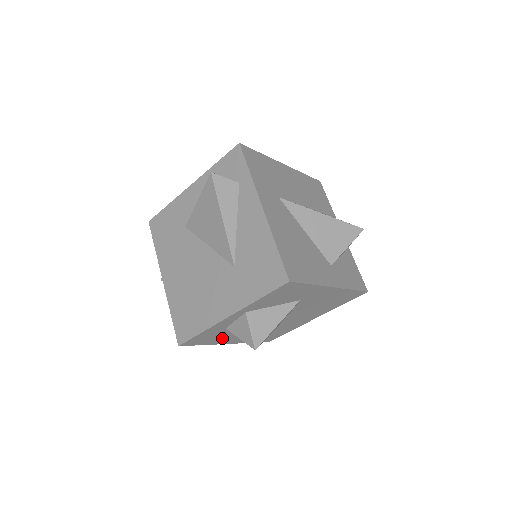
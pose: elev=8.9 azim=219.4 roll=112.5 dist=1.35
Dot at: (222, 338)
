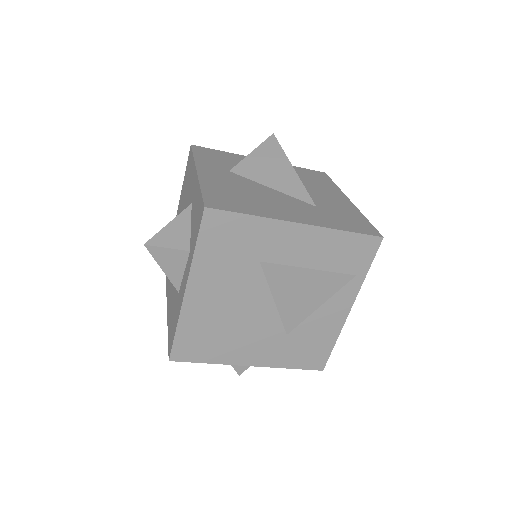
Dot at: occluded
